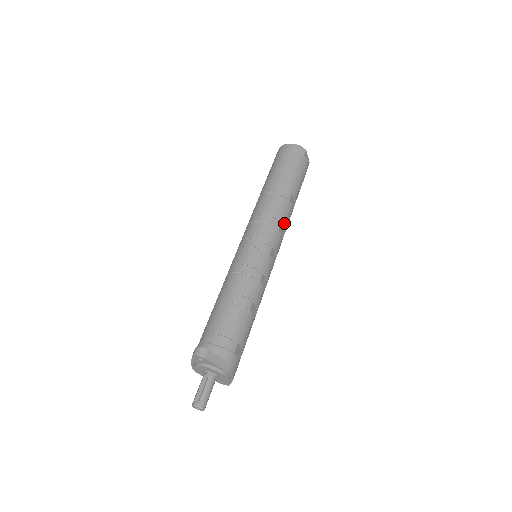
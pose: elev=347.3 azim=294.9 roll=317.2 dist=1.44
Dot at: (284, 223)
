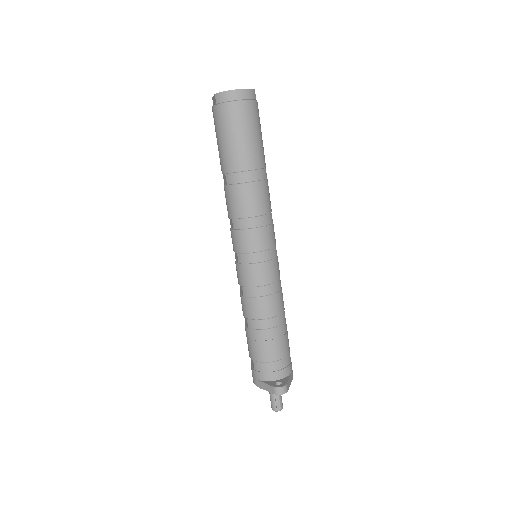
Dot at: (271, 209)
